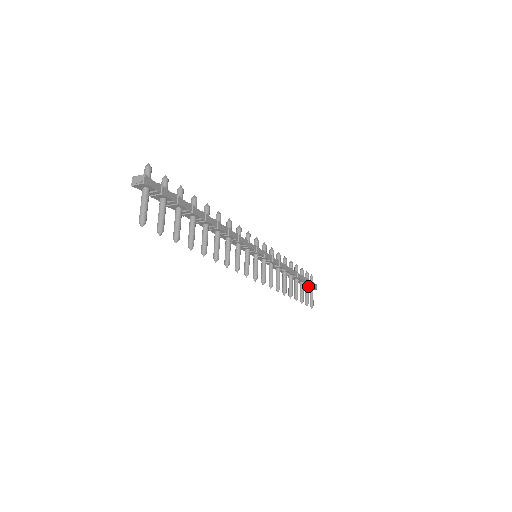
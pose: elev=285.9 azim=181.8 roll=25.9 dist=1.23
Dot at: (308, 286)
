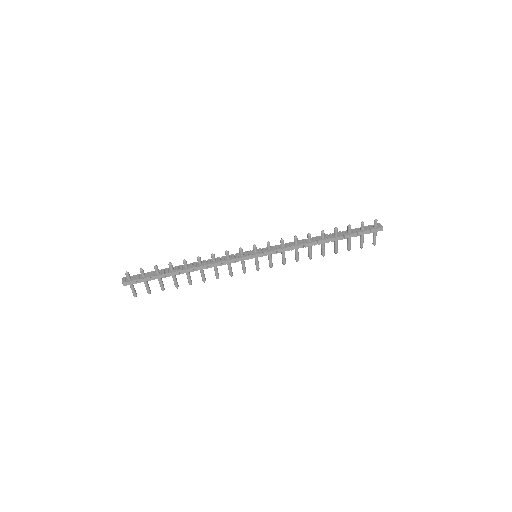
Dot at: (362, 234)
